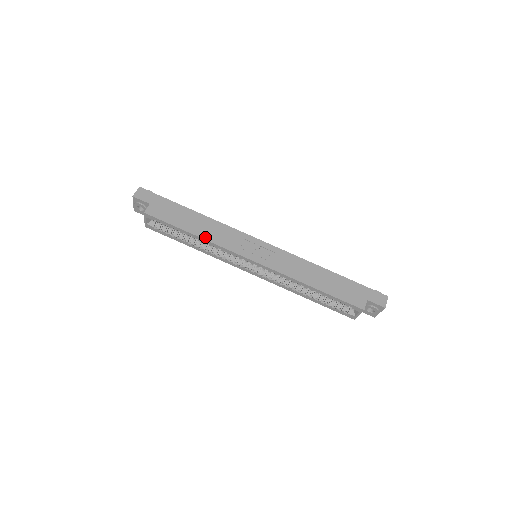
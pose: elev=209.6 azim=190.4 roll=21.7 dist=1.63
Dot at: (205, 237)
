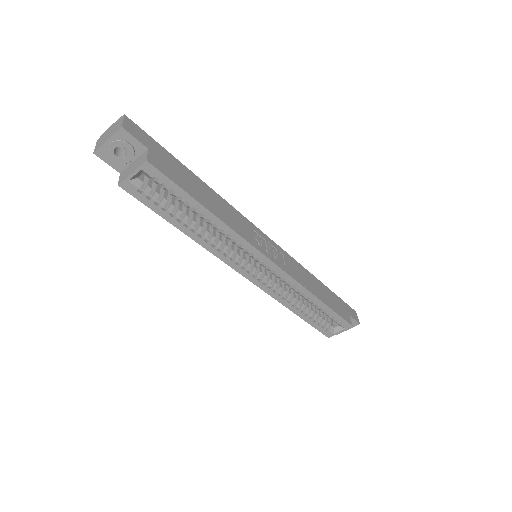
Dot at: (224, 219)
